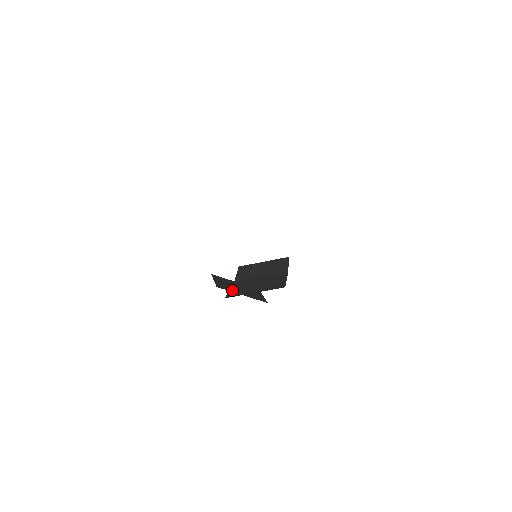
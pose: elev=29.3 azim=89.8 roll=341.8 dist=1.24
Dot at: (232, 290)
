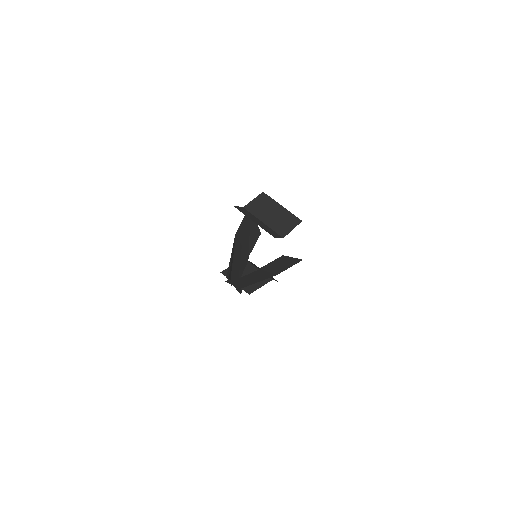
Dot at: occluded
